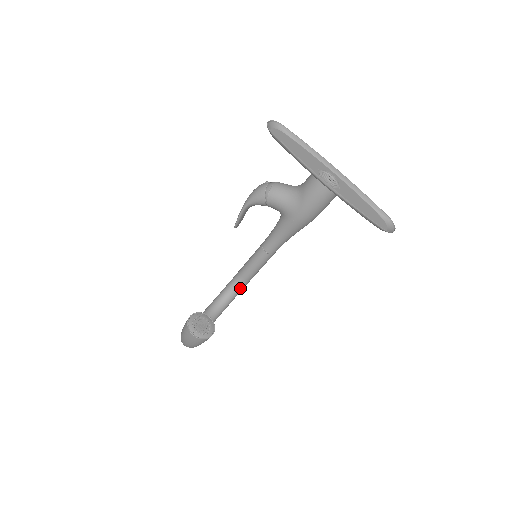
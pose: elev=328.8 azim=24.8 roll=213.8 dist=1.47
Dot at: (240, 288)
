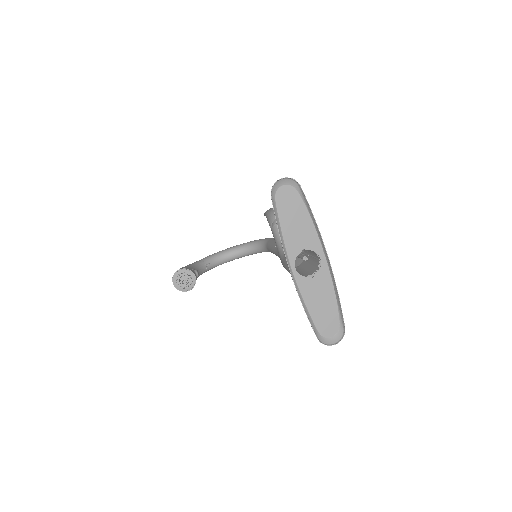
Dot at: (266, 251)
